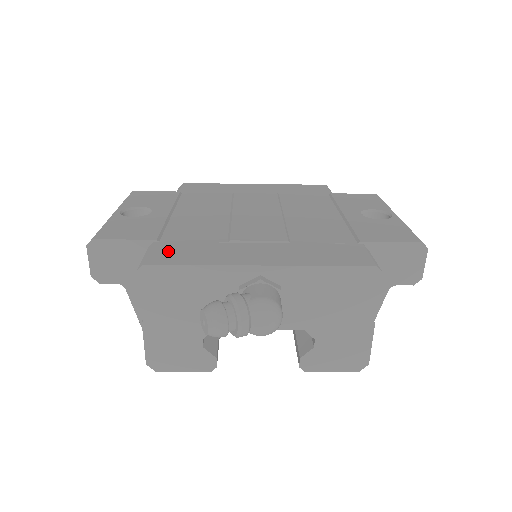
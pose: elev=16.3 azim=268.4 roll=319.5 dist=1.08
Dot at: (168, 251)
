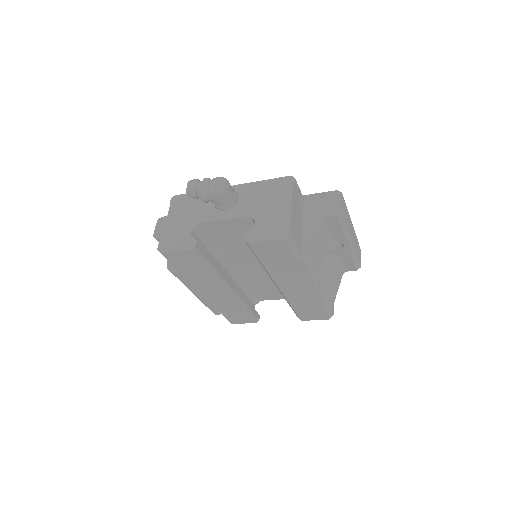
Dot at: occluded
